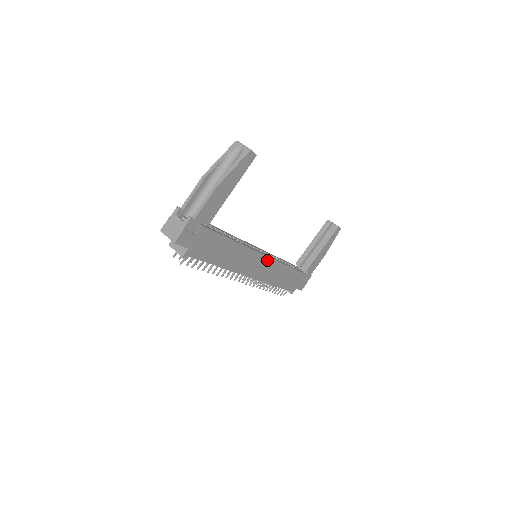
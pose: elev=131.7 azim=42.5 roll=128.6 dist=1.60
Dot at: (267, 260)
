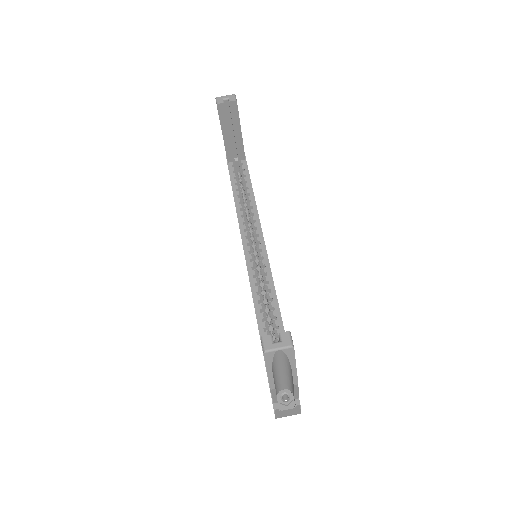
Dot at: (264, 245)
